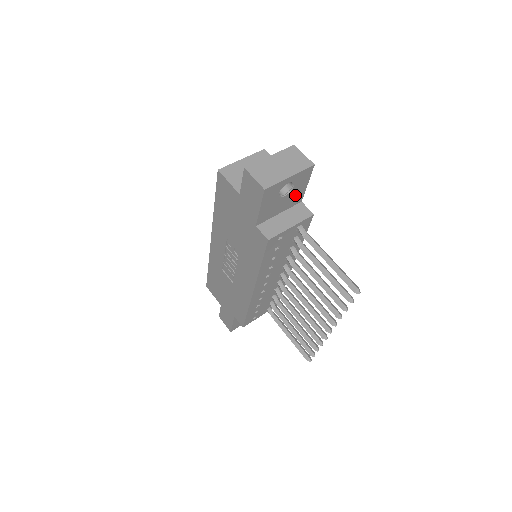
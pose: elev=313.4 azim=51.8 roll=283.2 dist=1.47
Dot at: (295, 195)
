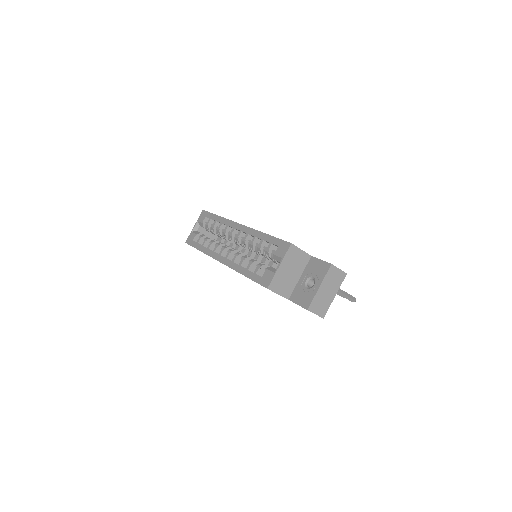
Dot at: occluded
